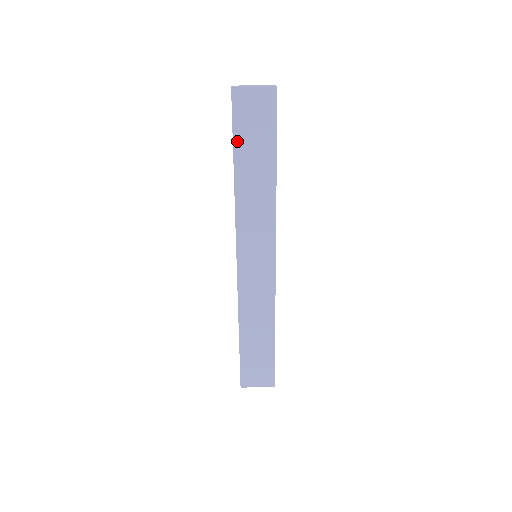
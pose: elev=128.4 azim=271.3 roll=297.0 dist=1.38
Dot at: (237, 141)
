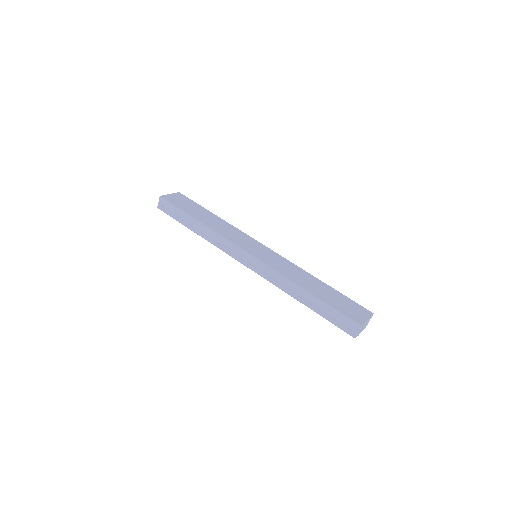
Dot at: (185, 210)
